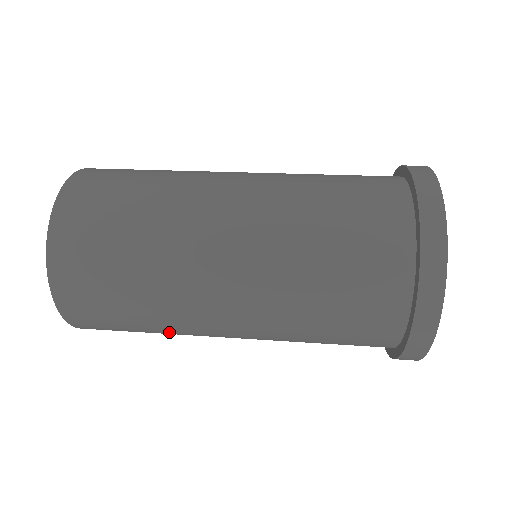
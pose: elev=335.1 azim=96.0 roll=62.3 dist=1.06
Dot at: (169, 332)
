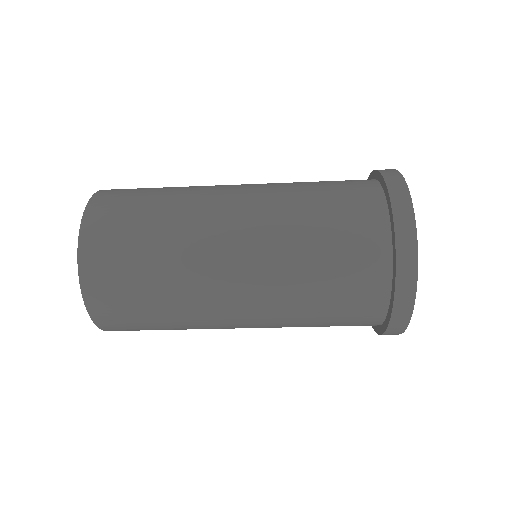
Dot at: (175, 286)
